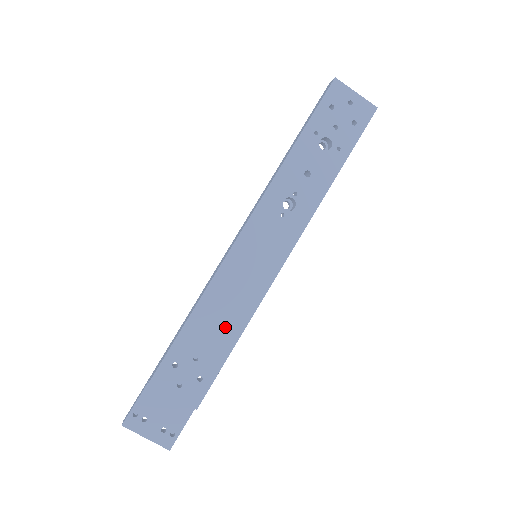
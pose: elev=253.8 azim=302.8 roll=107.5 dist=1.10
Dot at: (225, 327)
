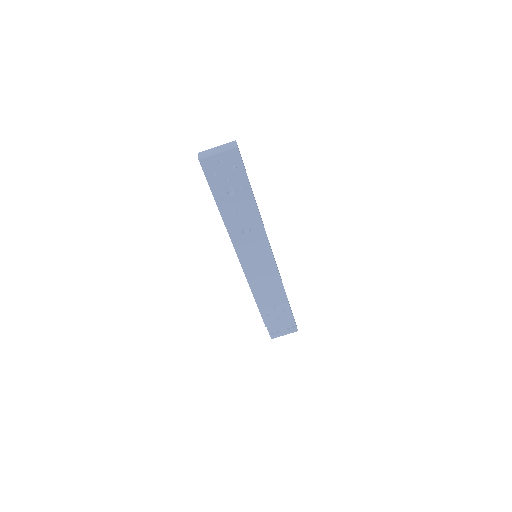
Dot at: (273, 291)
